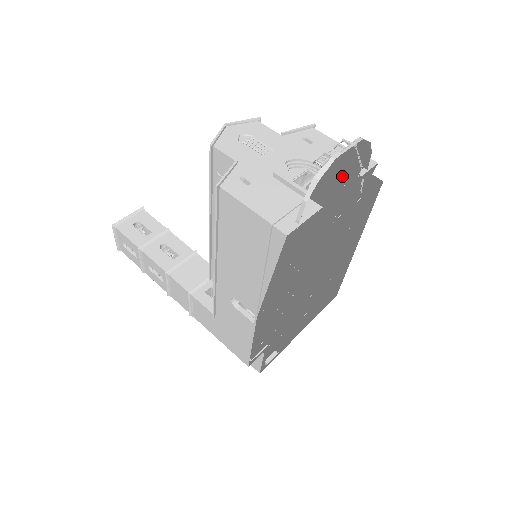
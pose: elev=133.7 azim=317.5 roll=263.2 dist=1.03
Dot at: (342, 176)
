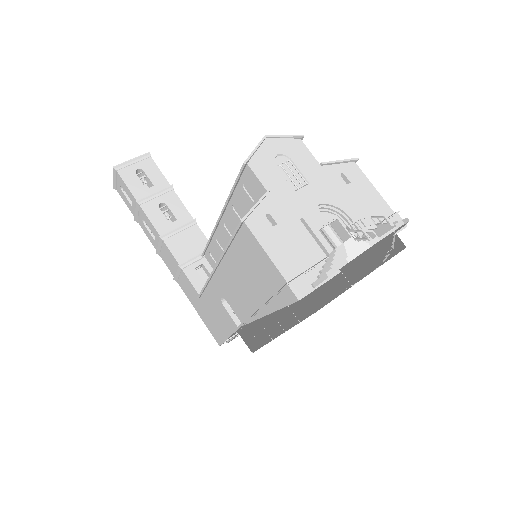
Dot at: (371, 257)
